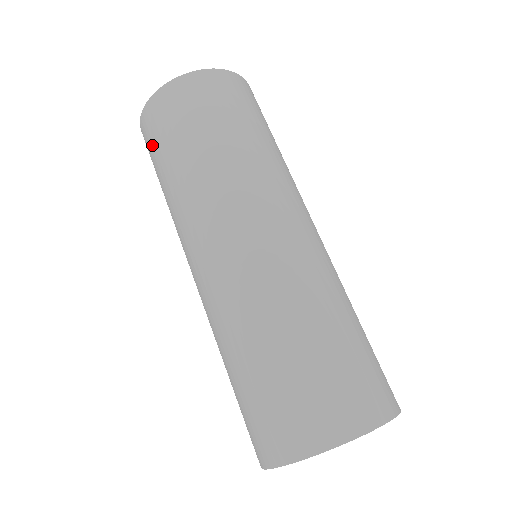
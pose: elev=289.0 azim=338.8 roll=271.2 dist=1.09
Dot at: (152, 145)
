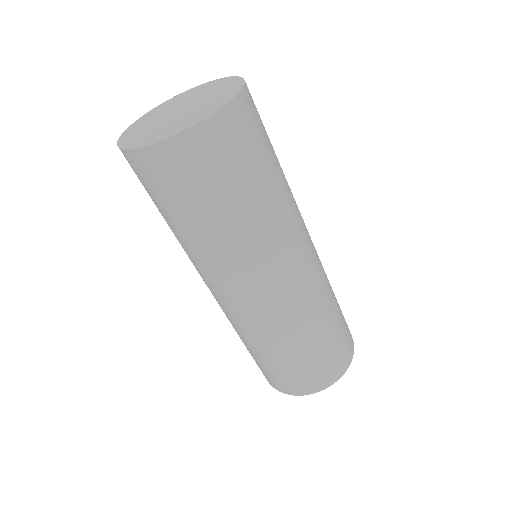
Dot at: (167, 187)
